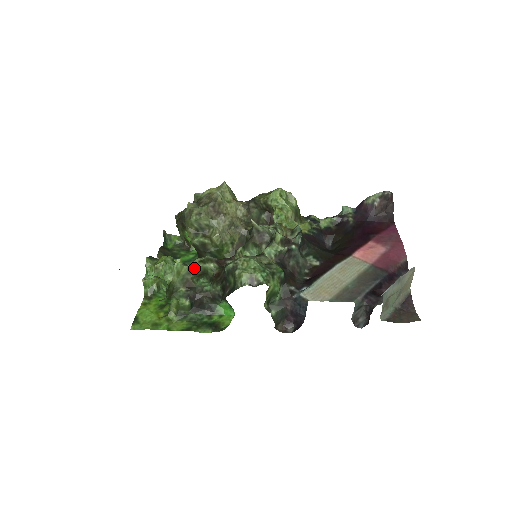
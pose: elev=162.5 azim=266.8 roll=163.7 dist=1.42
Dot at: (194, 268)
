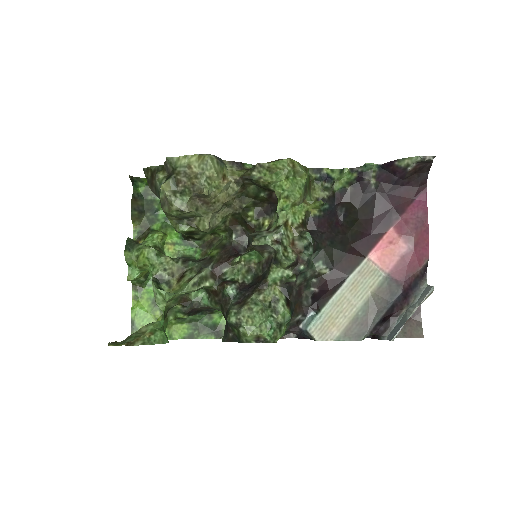
Dot at: (188, 292)
